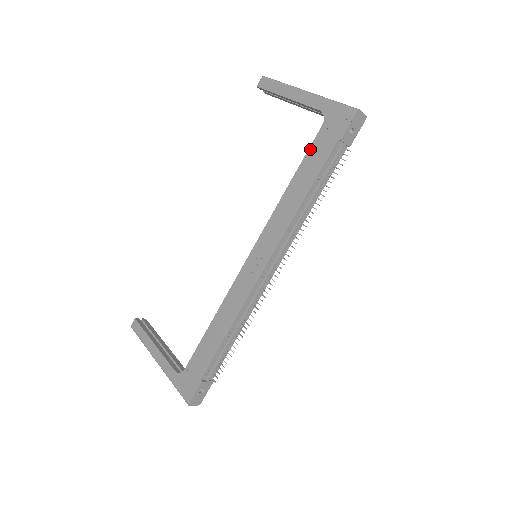
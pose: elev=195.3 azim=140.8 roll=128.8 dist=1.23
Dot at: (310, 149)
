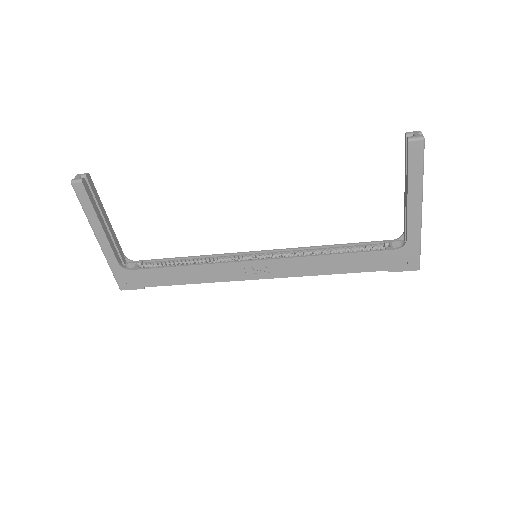
Dot at: (369, 253)
